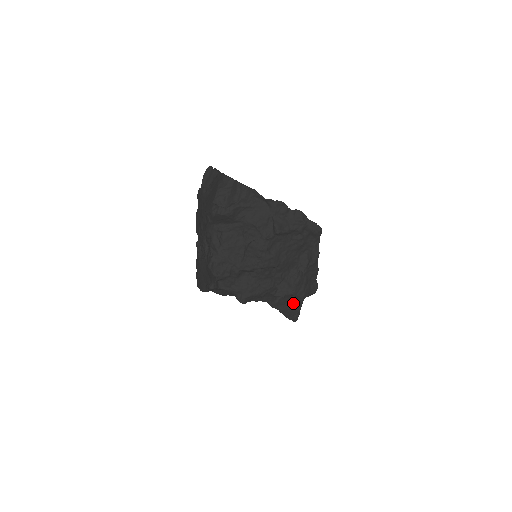
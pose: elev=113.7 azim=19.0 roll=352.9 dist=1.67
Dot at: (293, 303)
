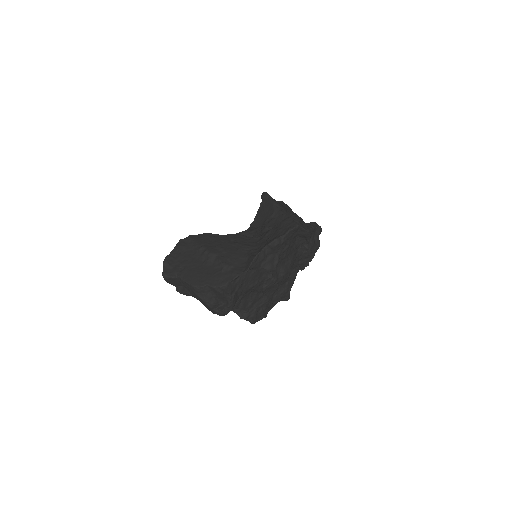
Dot at: occluded
